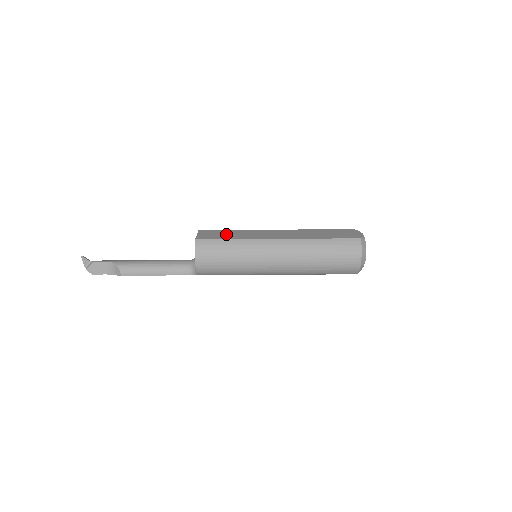
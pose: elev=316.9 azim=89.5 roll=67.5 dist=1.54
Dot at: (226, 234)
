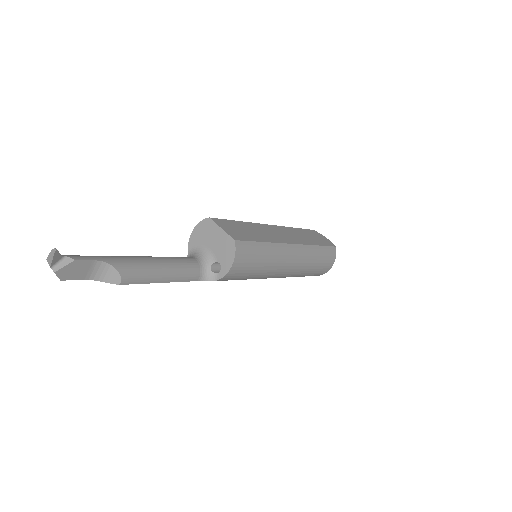
Dot at: (247, 231)
